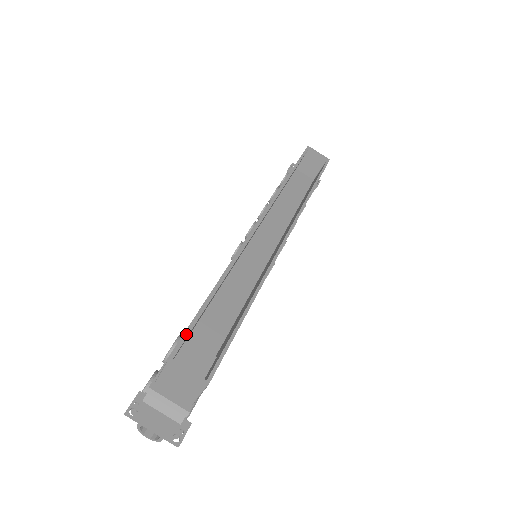
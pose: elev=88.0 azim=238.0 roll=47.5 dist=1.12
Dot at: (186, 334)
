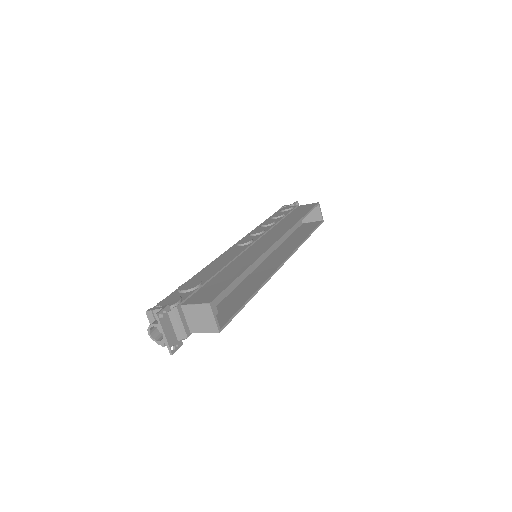
Dot at: (223, 292)
